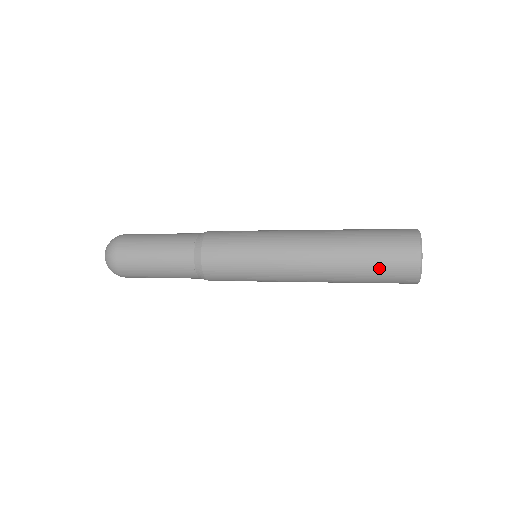
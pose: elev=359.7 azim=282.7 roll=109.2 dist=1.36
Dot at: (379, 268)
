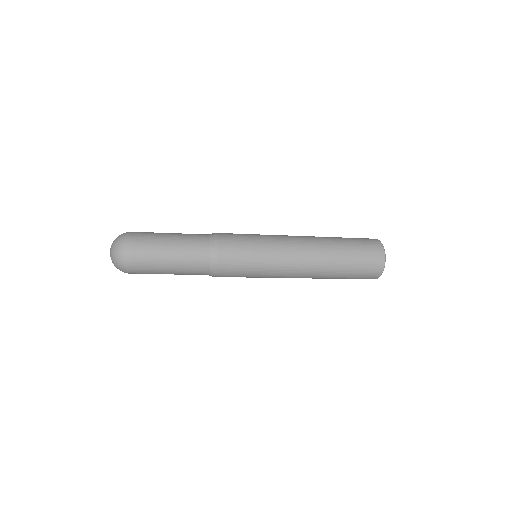
Dot at: (353, 276)
